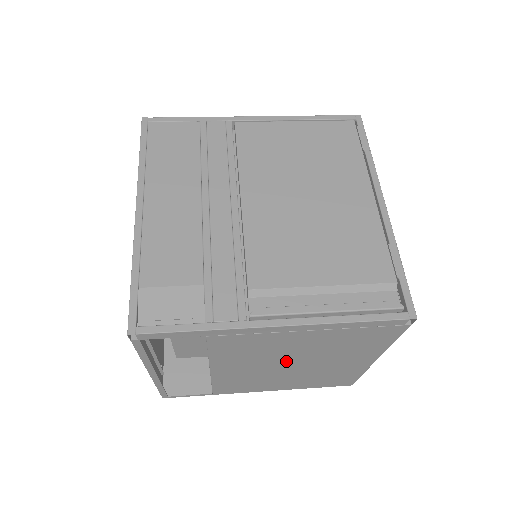
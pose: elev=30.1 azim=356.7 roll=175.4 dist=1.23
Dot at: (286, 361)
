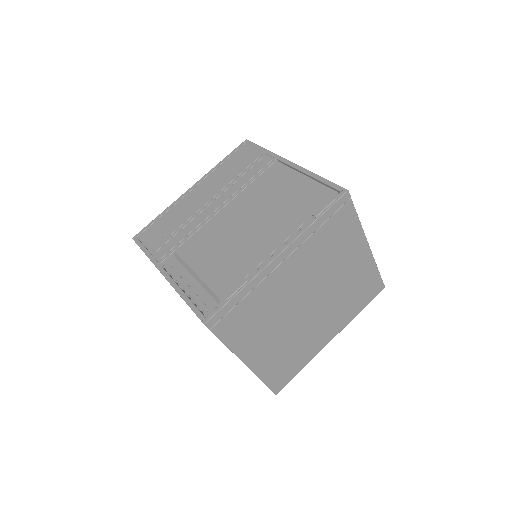
Dot at: occluded
